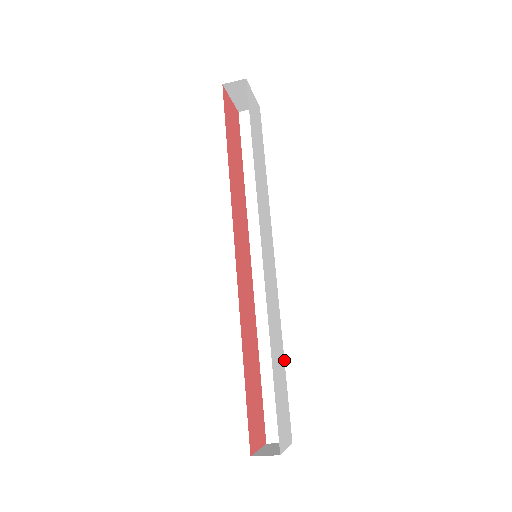
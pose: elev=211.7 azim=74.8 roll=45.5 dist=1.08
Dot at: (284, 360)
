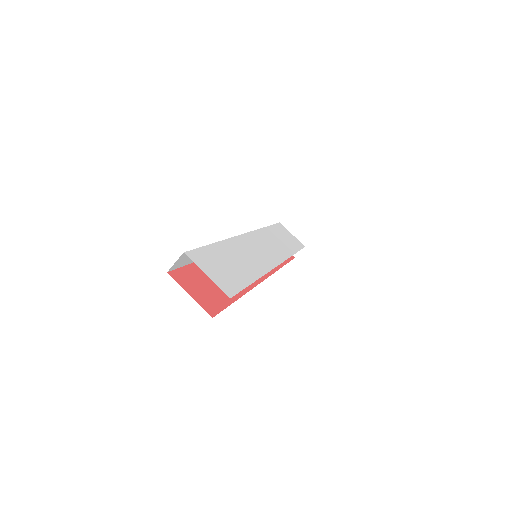
Dot at: occluded
